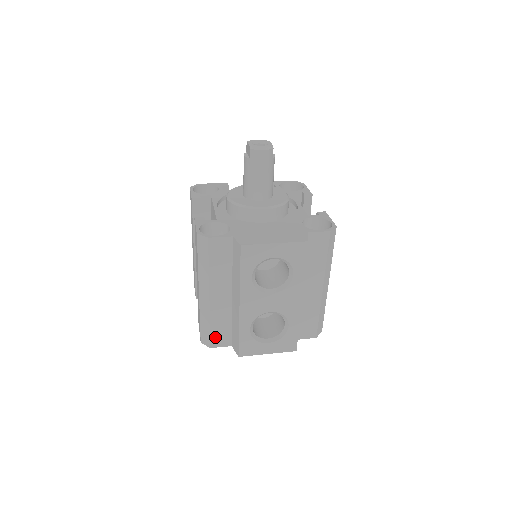
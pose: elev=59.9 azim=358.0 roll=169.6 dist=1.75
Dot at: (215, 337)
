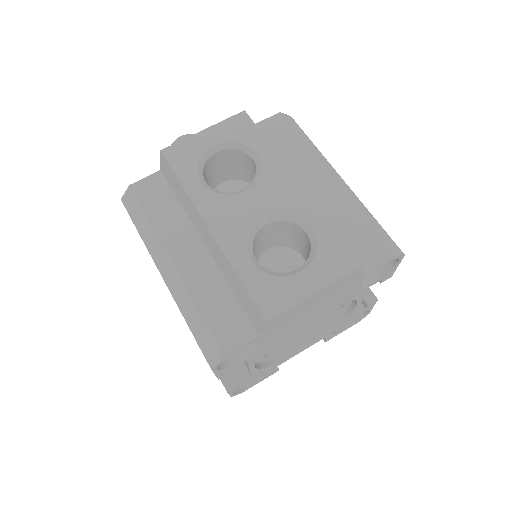
Dot at: (220, 330)
